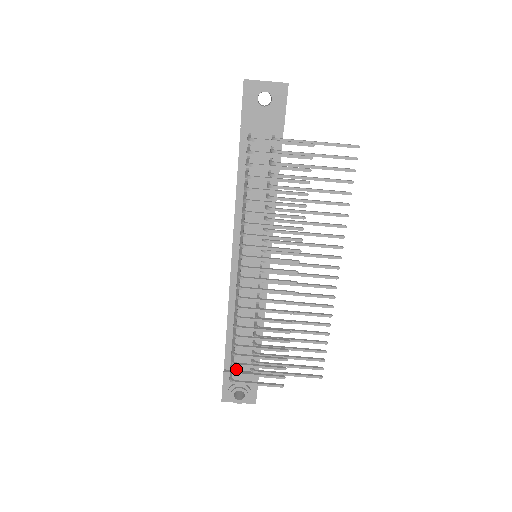
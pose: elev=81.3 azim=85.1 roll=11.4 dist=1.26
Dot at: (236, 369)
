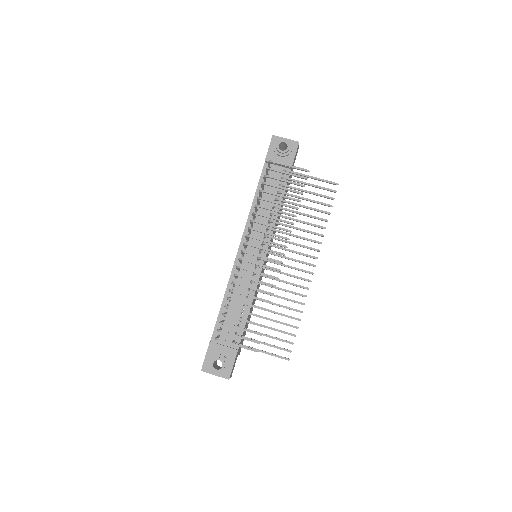
Dot at: (220, 343)
